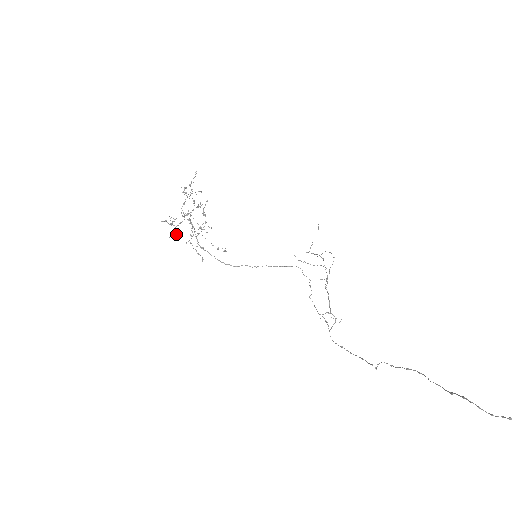
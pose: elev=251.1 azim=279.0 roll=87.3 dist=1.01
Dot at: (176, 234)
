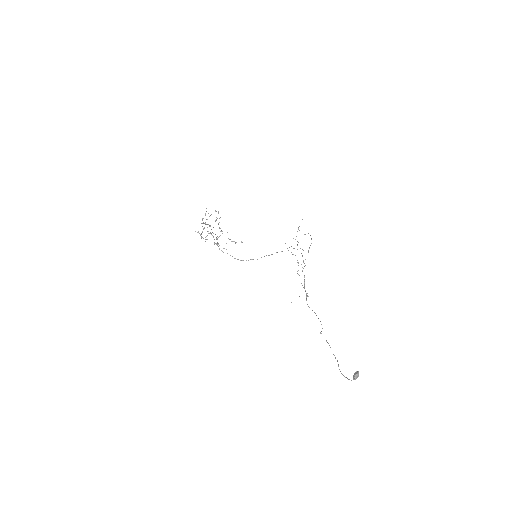
Dot at: occluded
